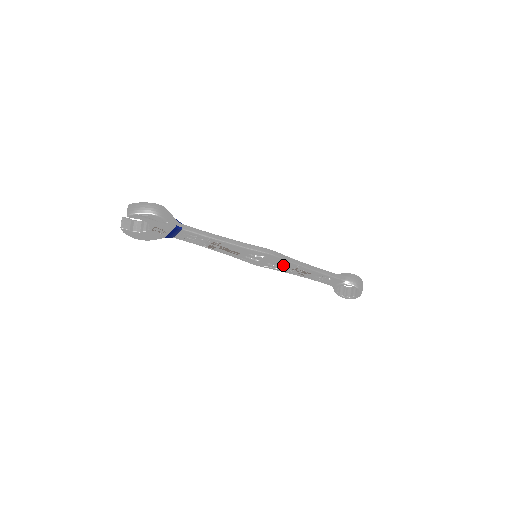
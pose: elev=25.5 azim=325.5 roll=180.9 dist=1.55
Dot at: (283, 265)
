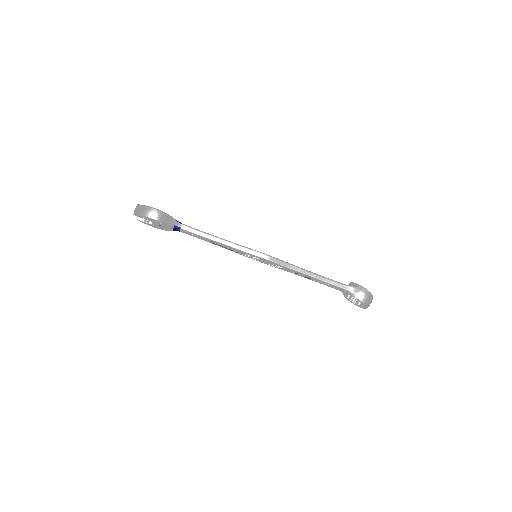
Dot at: (282, 268)
